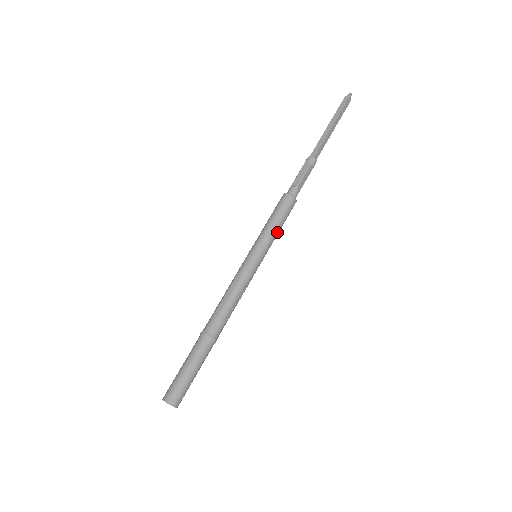
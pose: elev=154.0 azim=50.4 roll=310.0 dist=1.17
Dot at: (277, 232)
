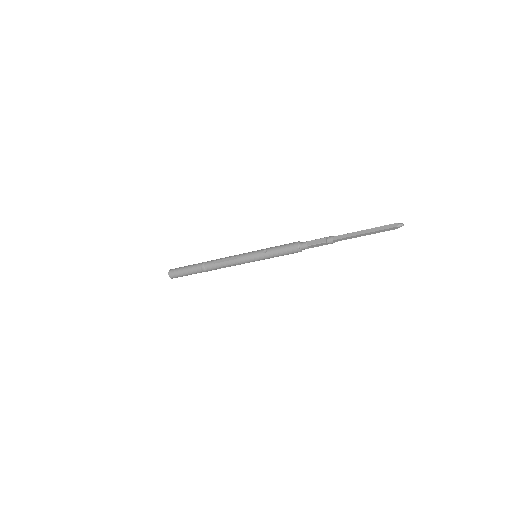
Dot at: (275, 256)
